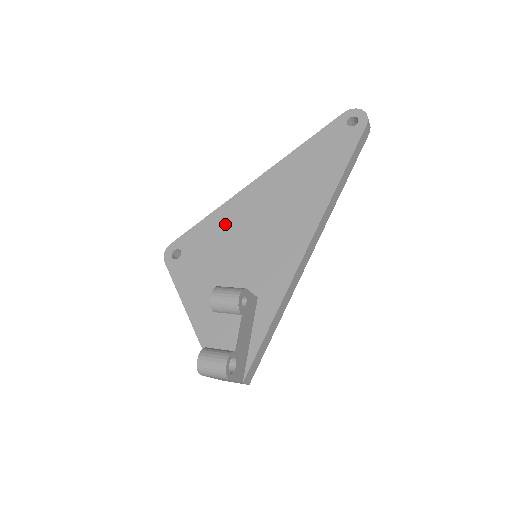
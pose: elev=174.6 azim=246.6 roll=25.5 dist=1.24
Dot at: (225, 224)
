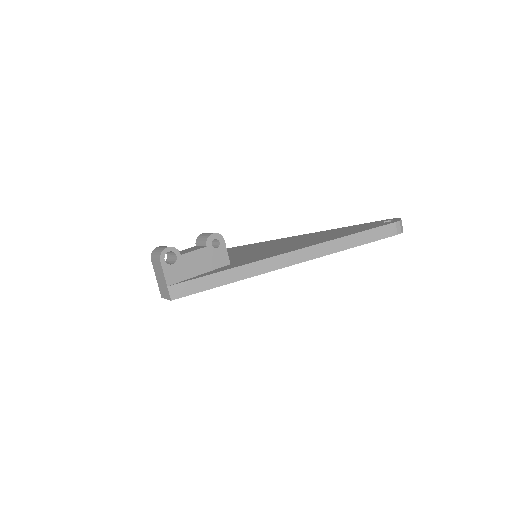
Dot at: (259, 245)
